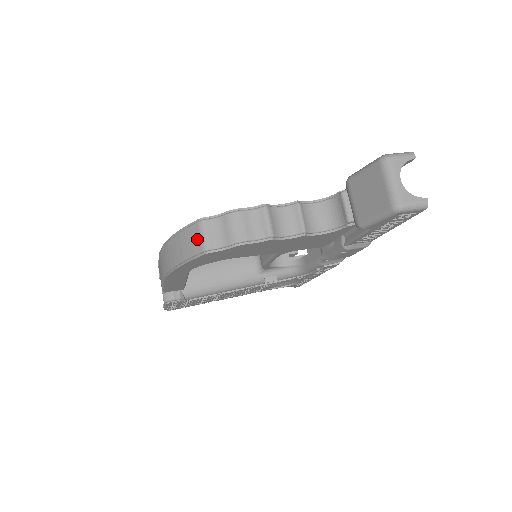
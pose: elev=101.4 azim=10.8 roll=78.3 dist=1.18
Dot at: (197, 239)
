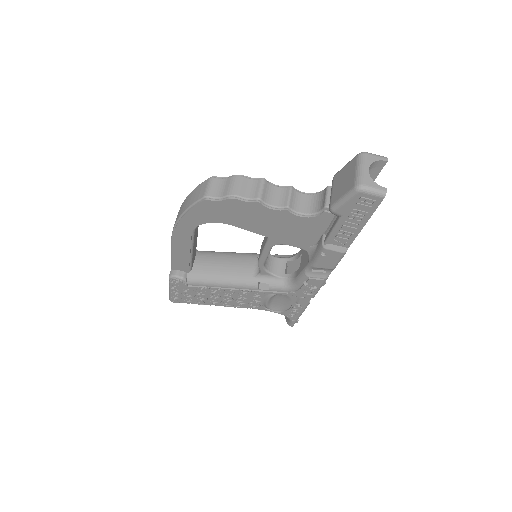
Dot at: (203, 189)
